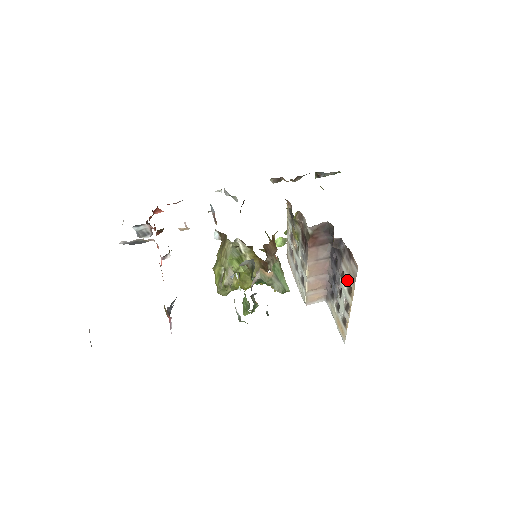
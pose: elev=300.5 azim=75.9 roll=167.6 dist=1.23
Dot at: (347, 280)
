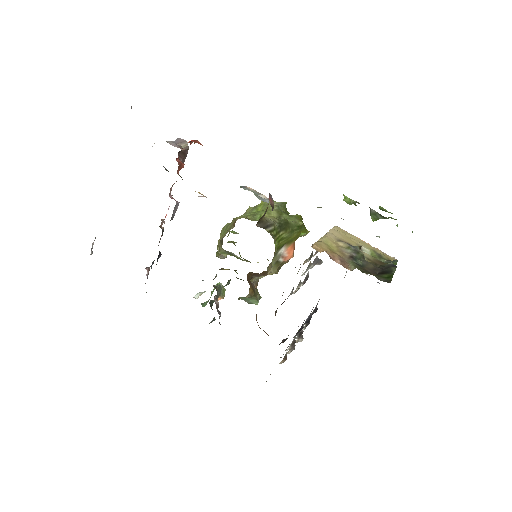
Dot at: occluded
